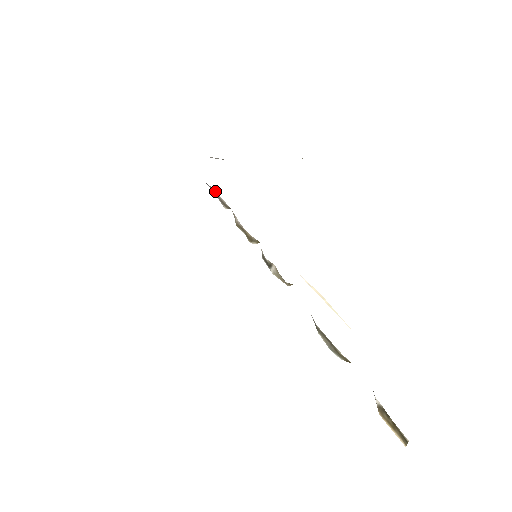
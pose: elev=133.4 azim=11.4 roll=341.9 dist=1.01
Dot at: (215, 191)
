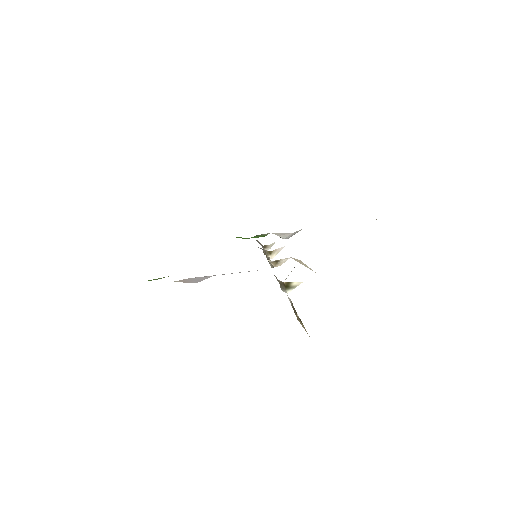
Dot at: (258, 241)
